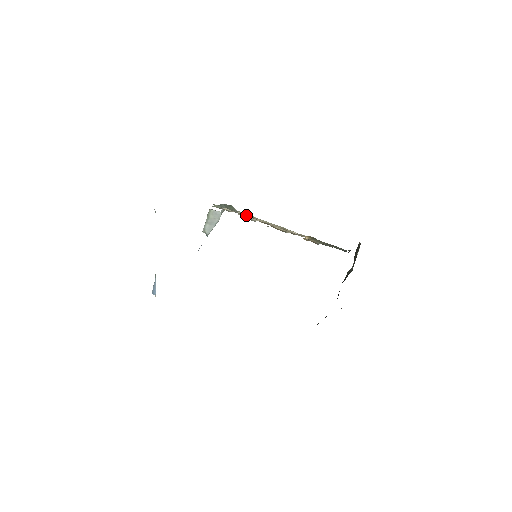
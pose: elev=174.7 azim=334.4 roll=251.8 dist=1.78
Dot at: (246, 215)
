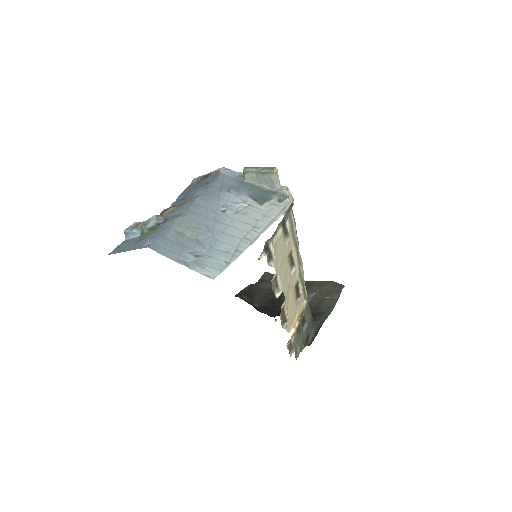
Dot at: (286, 250)
